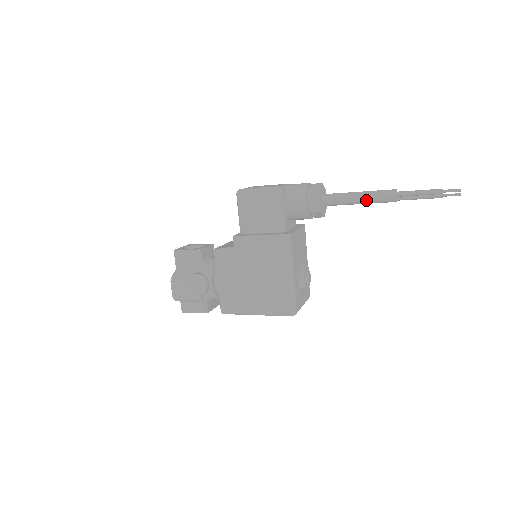
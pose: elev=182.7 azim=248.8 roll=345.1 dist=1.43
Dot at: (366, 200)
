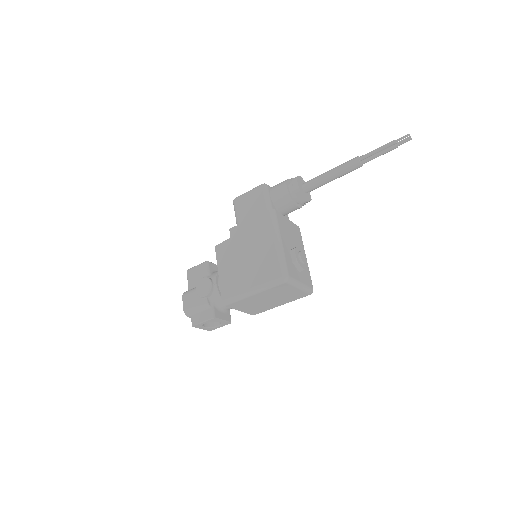
Dot at: (336, 172)
